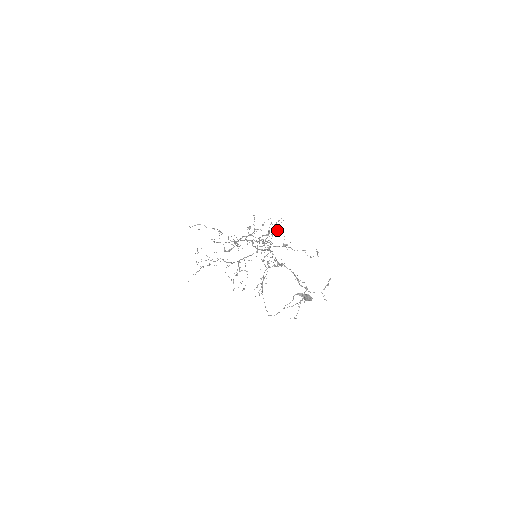
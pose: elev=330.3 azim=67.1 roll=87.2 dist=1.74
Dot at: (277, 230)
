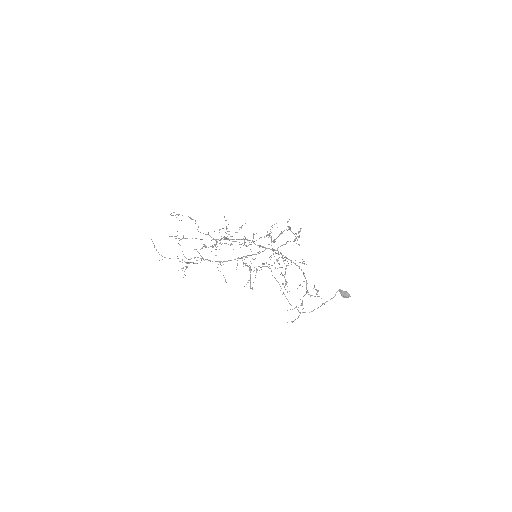
Dot at: (269, 233)
